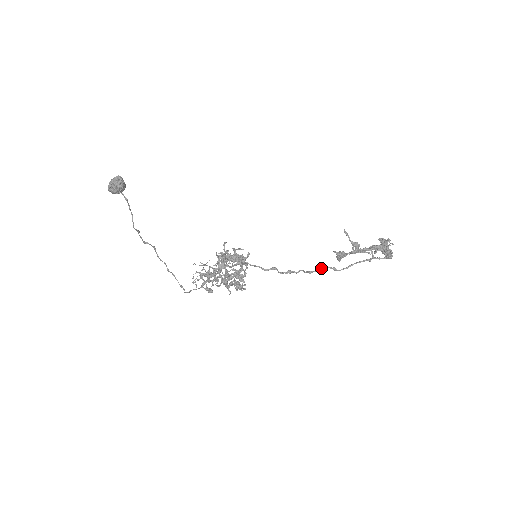
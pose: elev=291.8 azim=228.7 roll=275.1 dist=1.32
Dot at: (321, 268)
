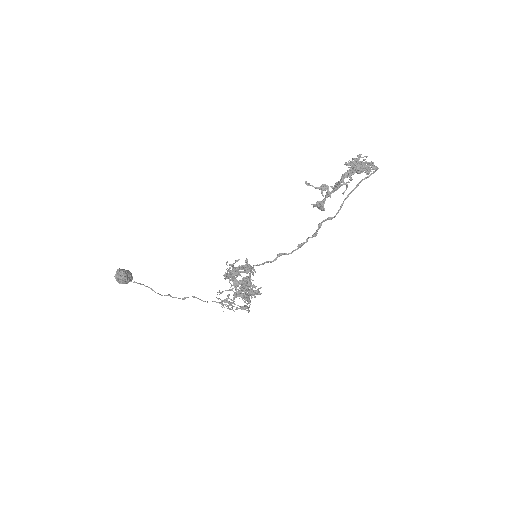
Dot at: occluded
